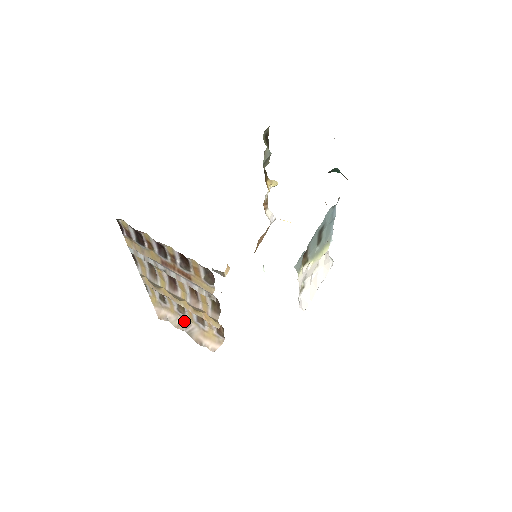
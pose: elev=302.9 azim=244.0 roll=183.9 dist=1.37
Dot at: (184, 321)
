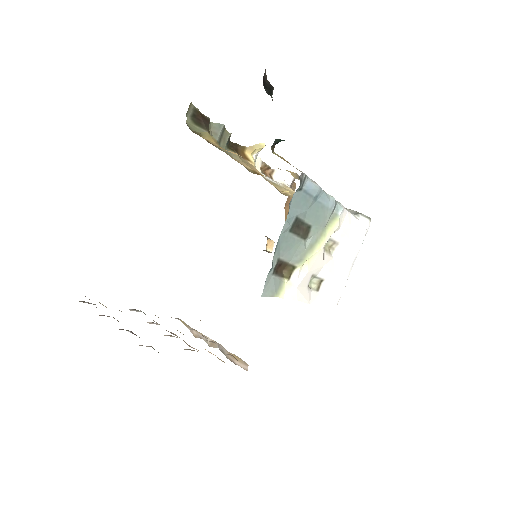
Dot at: (213, 340)
